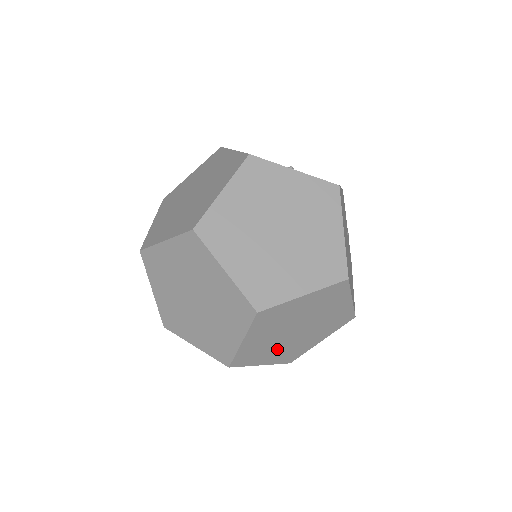
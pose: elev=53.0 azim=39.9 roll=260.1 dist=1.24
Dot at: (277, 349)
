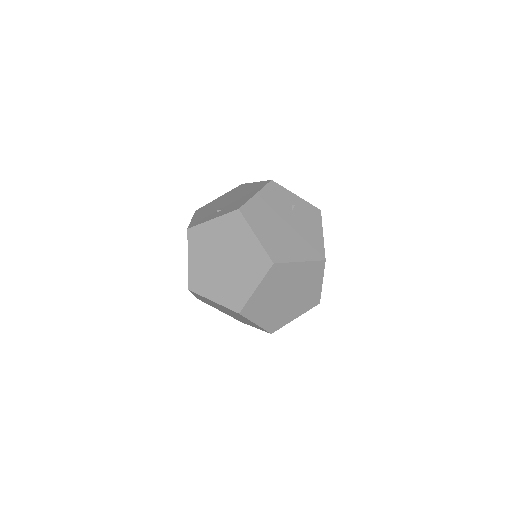
Dot at: (291, 308)
